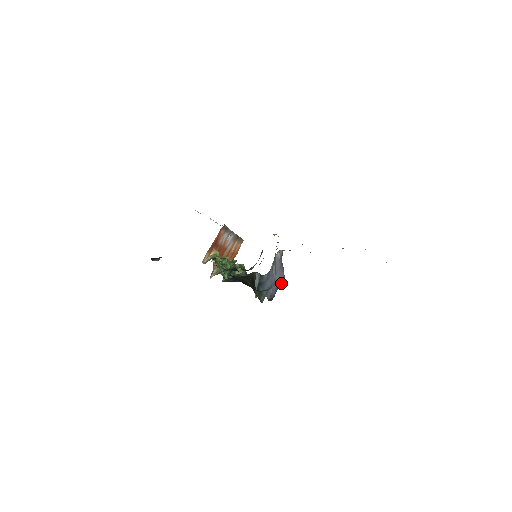
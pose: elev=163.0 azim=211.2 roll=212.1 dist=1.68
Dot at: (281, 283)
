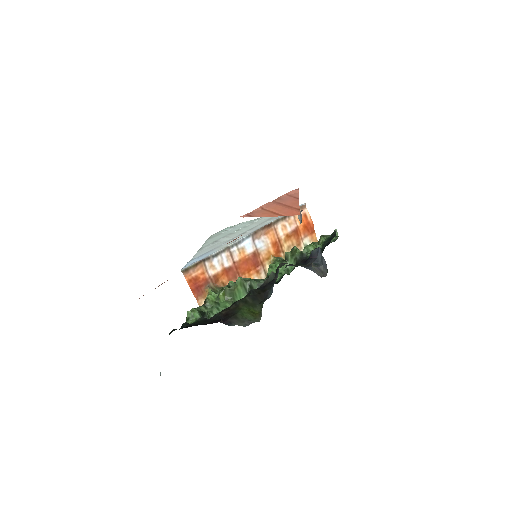
Dot at: occluded
